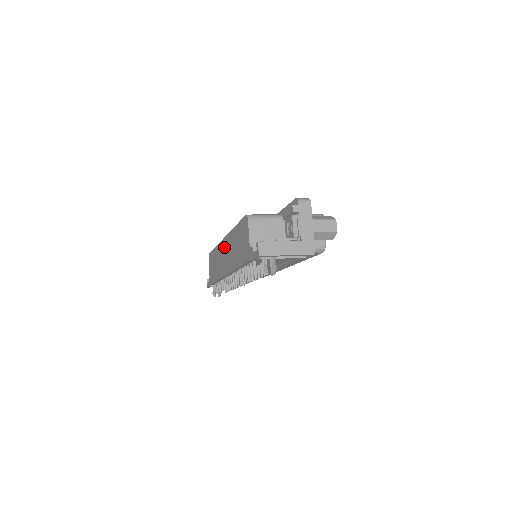
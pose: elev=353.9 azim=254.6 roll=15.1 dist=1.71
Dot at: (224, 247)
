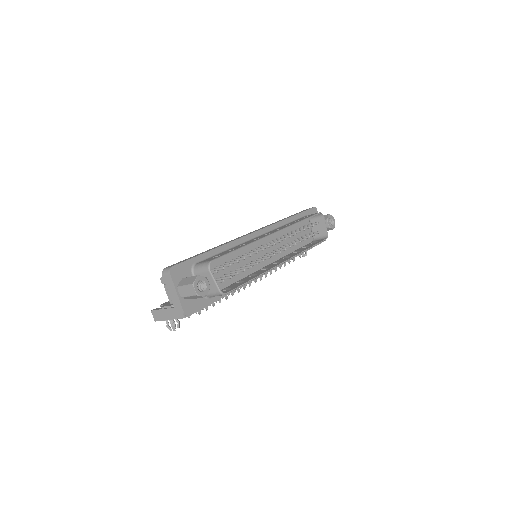
Dot at: occluded
